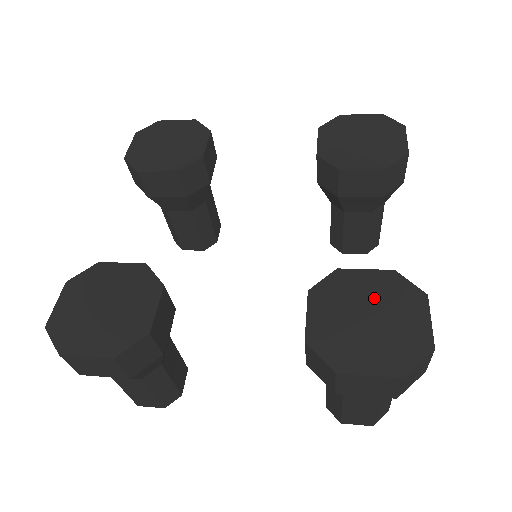
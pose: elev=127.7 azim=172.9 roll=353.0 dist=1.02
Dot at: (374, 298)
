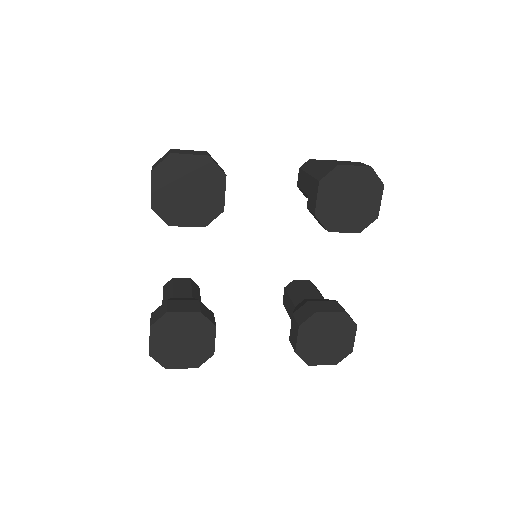
Dot at: (332, 329)
